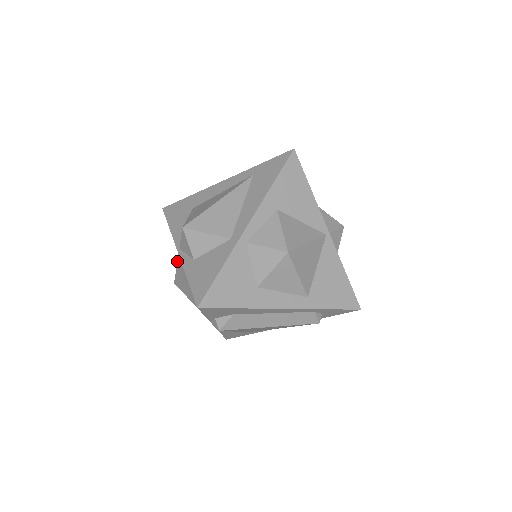
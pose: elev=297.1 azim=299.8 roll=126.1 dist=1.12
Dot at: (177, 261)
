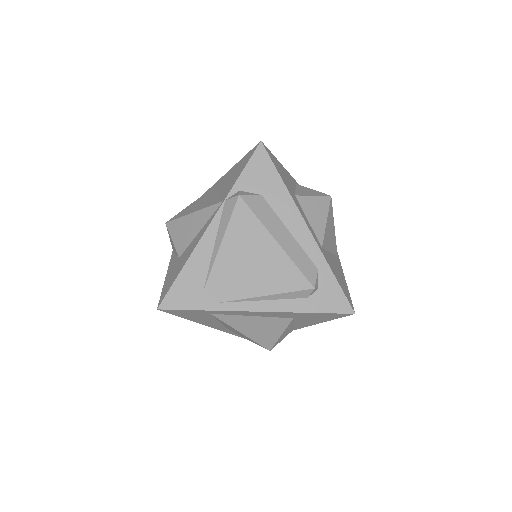
Dot at: occluded
